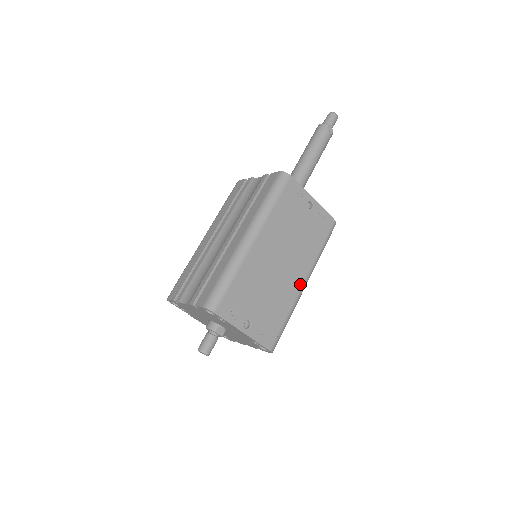
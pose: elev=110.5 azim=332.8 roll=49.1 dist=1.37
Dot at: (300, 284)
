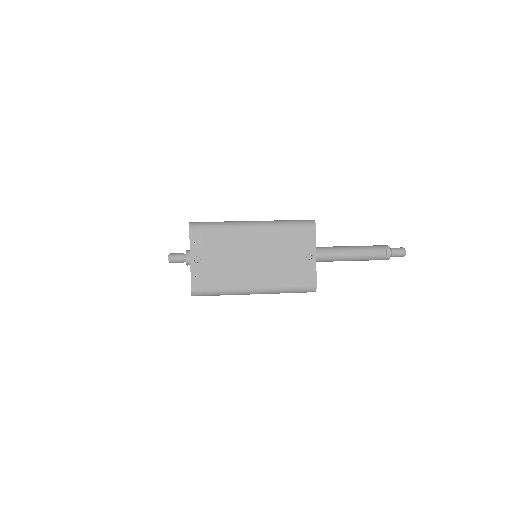
Dot at: (251, 285)
